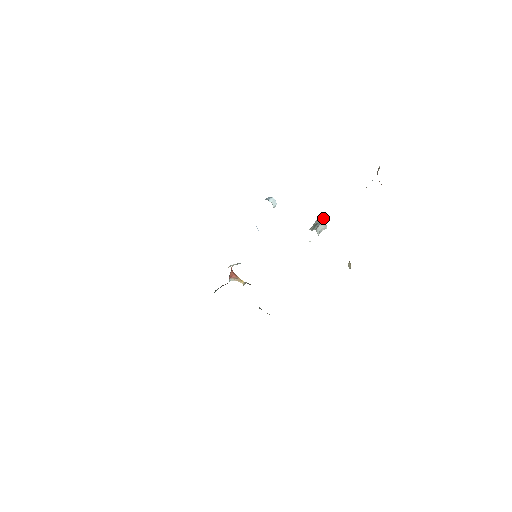
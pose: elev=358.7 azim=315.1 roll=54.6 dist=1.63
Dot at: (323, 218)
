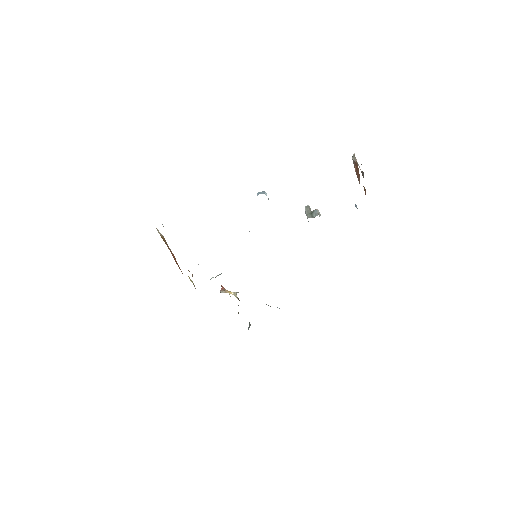
Dot at: (310, 208)
